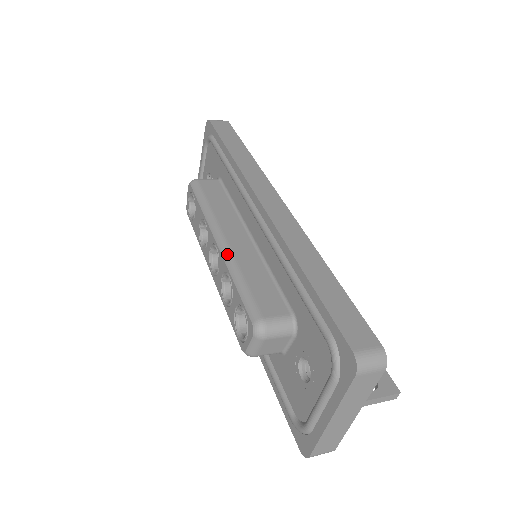
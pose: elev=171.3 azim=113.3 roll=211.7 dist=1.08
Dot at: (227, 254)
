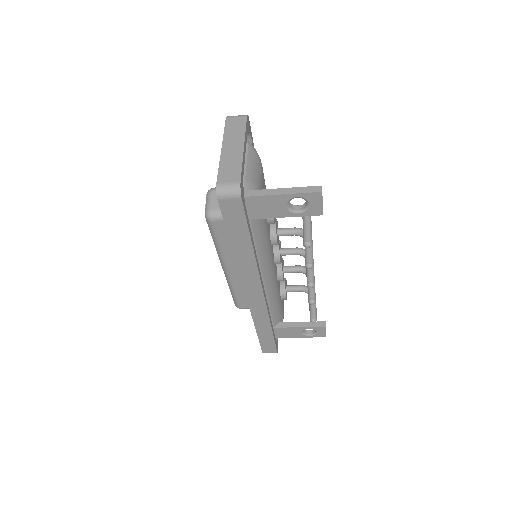
Dot at: occluded
